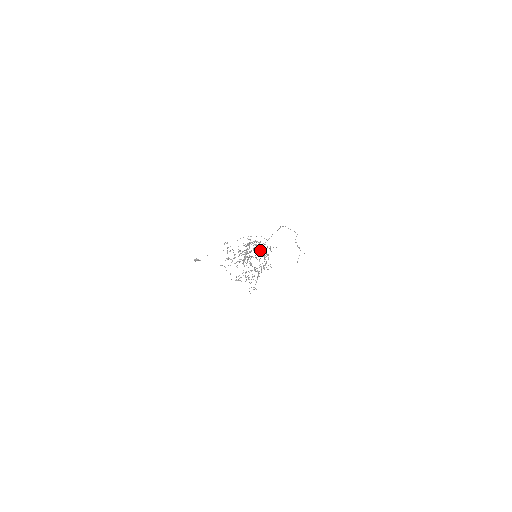
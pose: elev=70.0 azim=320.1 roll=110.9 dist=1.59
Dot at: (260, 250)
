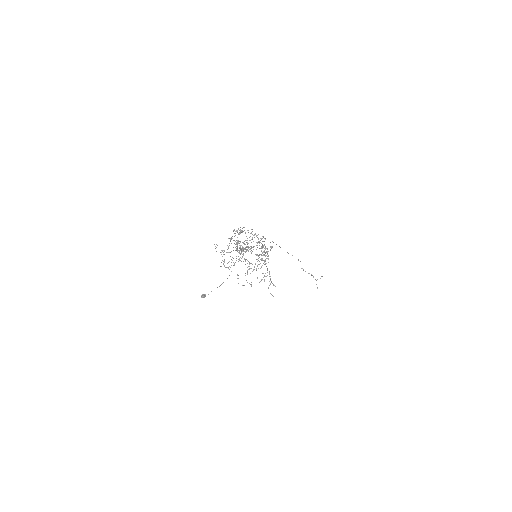
Dot at: occluded
